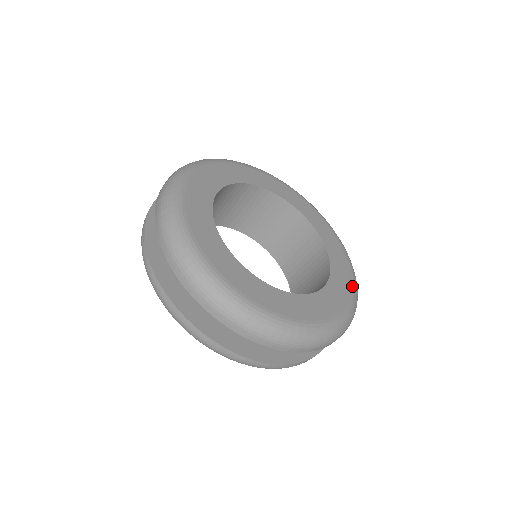
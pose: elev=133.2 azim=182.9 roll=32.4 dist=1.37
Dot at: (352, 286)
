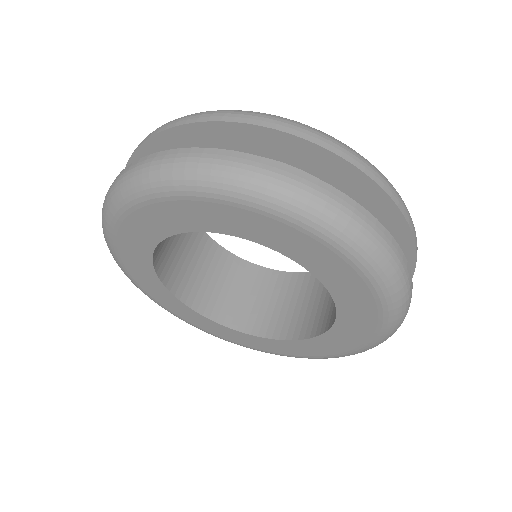
Dot at: occluded
